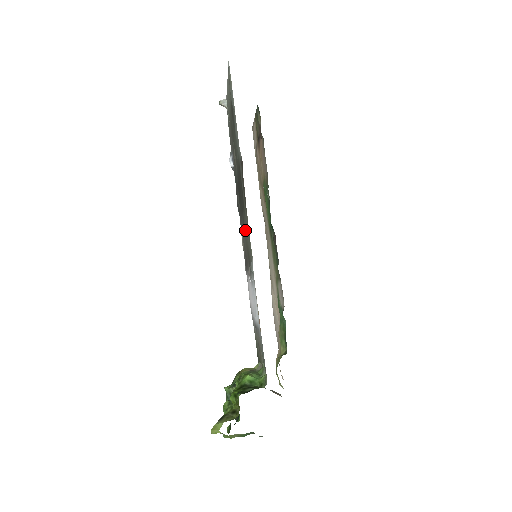
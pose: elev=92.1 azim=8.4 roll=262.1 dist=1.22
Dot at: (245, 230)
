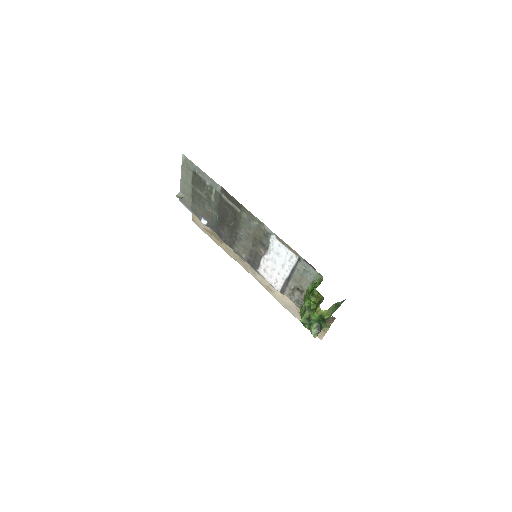
Dot at: (246, 229)
